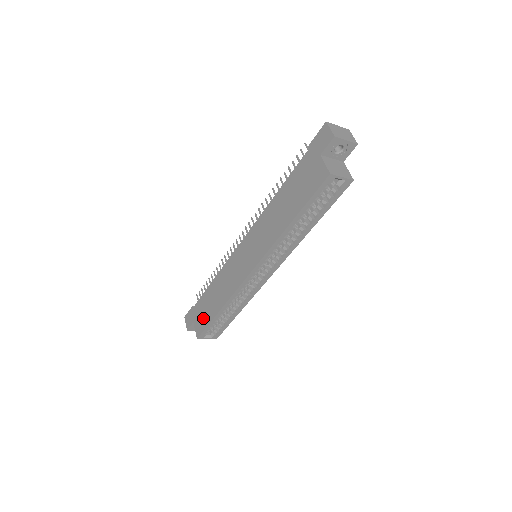
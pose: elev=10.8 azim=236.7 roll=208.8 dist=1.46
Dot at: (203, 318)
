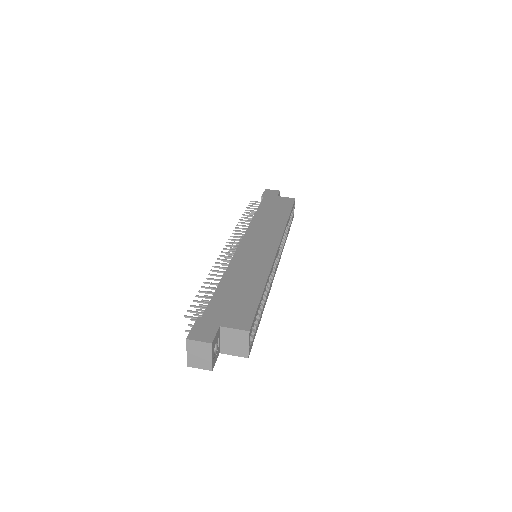
Dot at: (240, 308)
